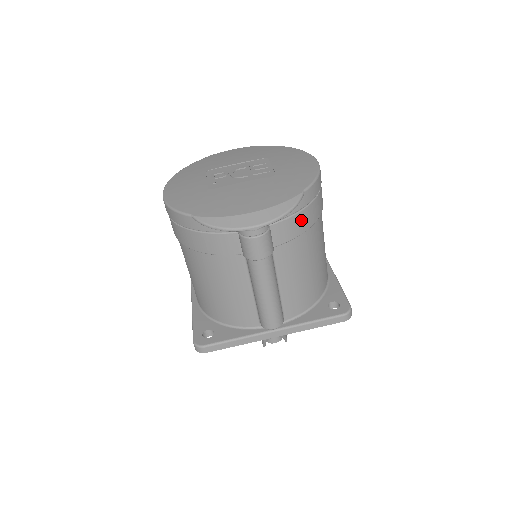
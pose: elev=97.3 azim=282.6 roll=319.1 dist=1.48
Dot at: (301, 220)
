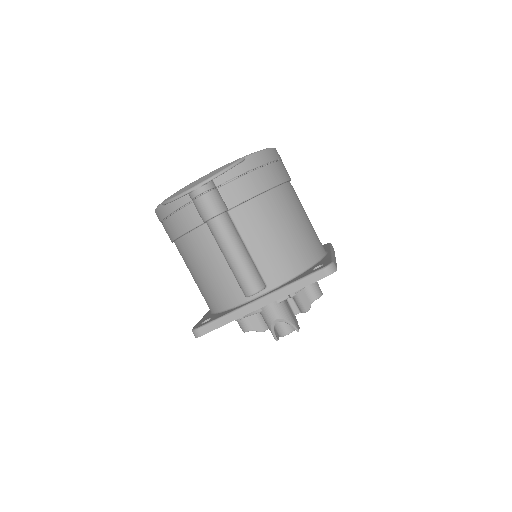
Dot at: (250, 183)
